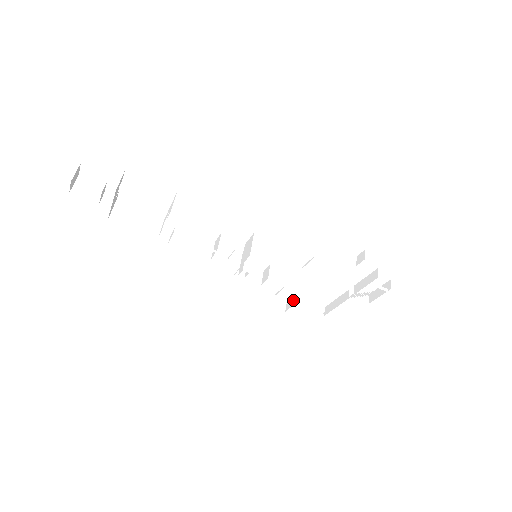
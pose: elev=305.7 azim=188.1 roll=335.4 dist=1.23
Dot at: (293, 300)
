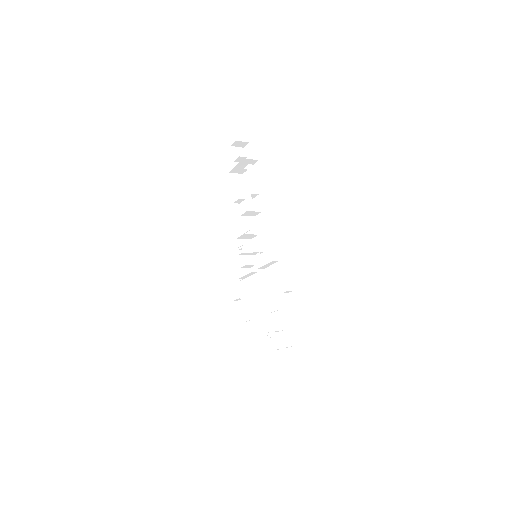
Dot at: (246, 311)
